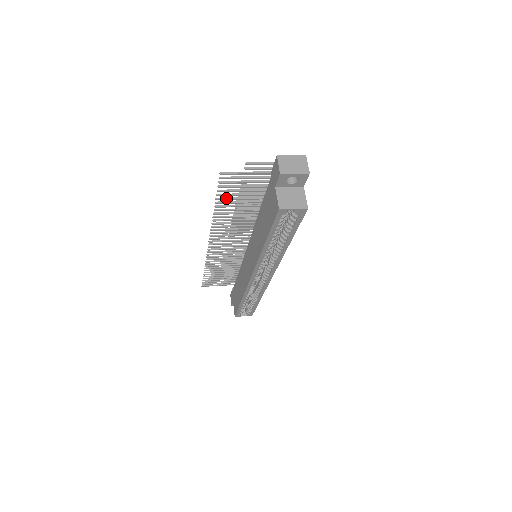
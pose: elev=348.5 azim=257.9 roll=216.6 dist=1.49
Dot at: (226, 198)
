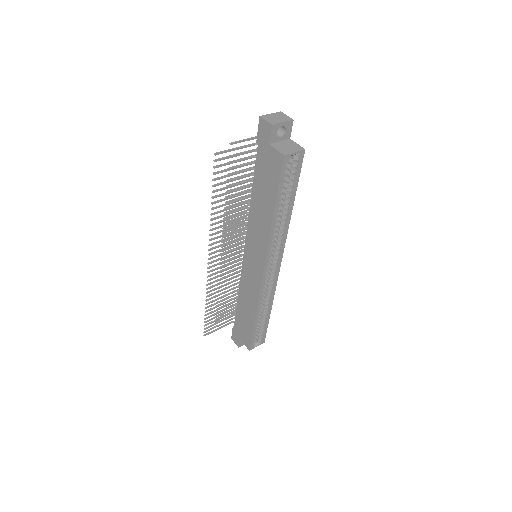
Dot at: (220, 189)
